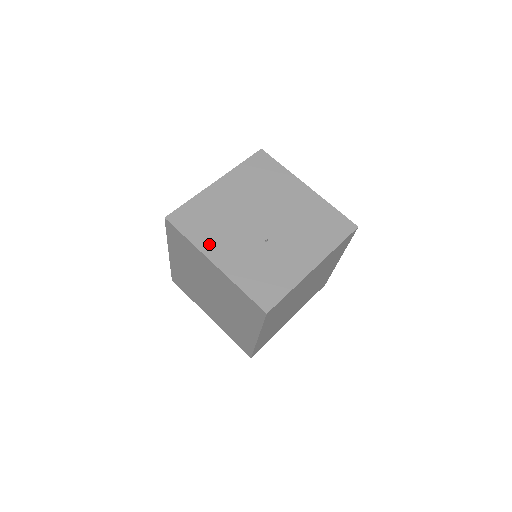
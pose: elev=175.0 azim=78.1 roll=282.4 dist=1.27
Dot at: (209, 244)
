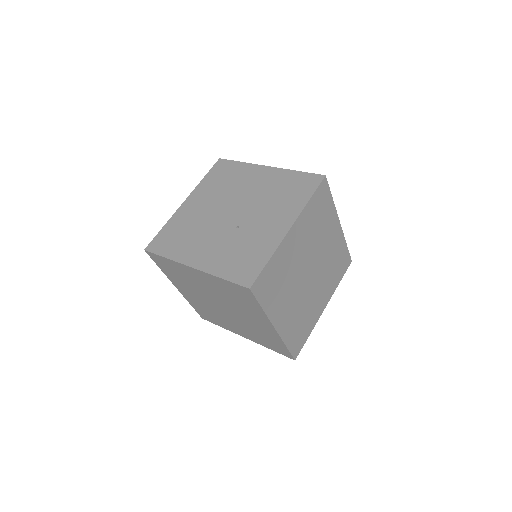
Dot at: (185, 253)
